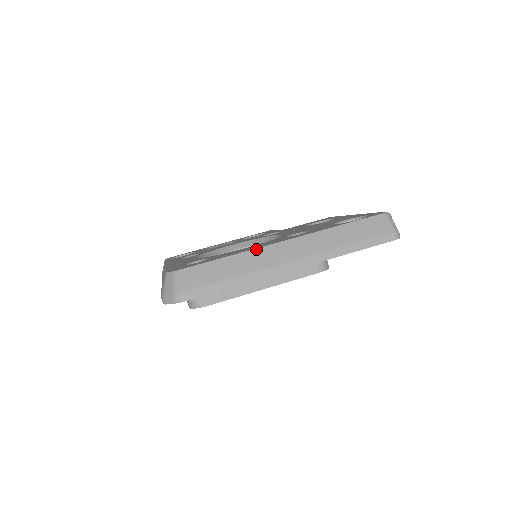
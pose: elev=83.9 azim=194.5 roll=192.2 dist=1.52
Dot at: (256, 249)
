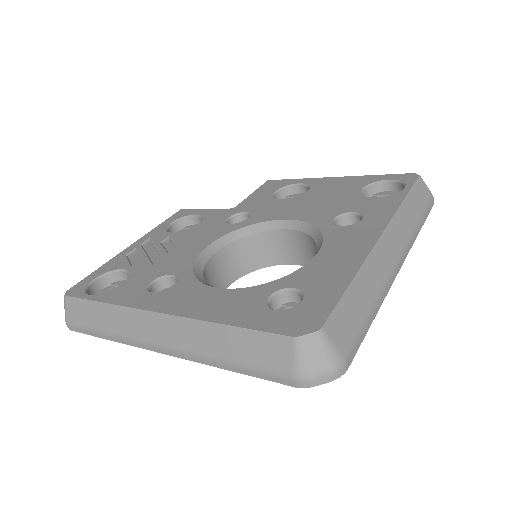
Dot at: (368, 257)
